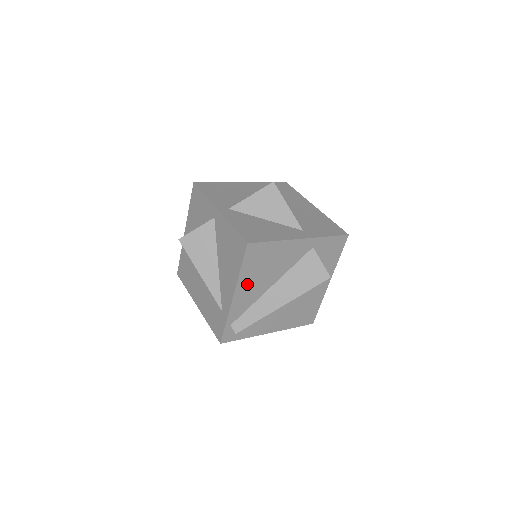
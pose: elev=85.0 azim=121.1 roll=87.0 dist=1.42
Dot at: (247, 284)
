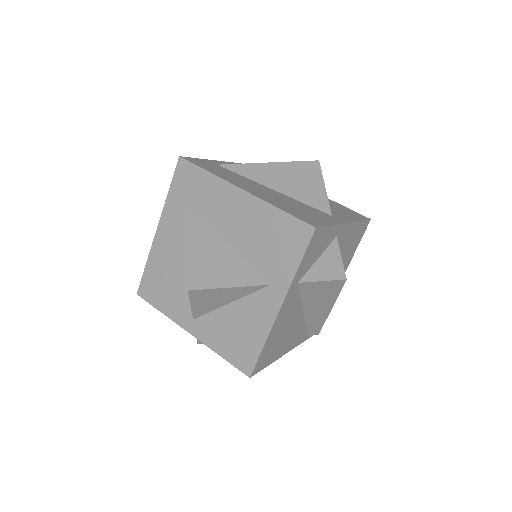
Dot at: (285, 345)
